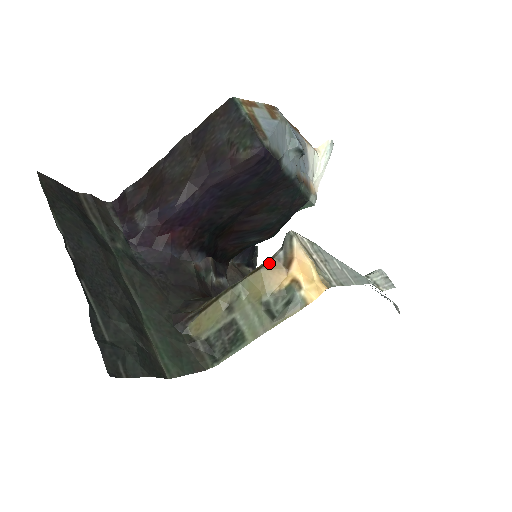
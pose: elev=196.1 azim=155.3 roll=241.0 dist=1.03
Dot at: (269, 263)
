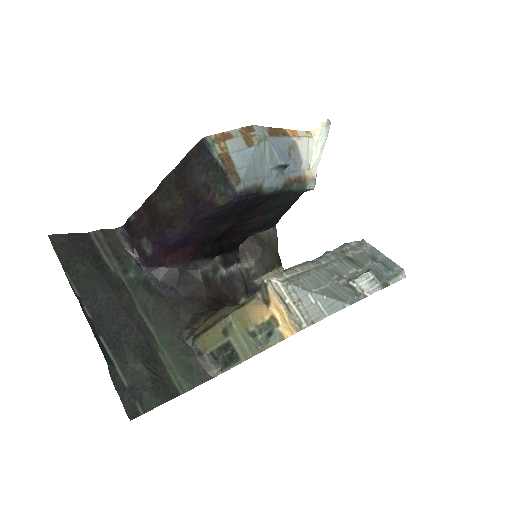
Dot at: (251, 301)
